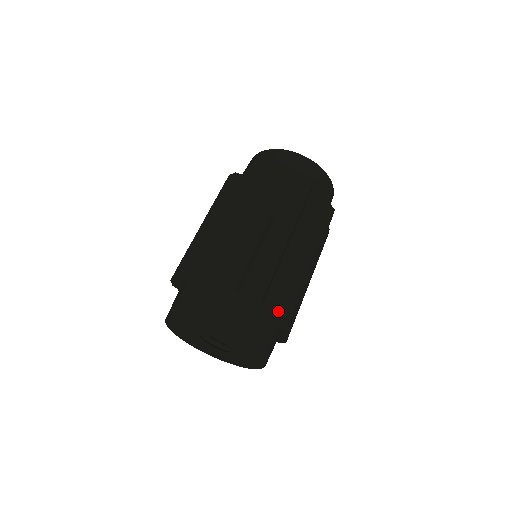
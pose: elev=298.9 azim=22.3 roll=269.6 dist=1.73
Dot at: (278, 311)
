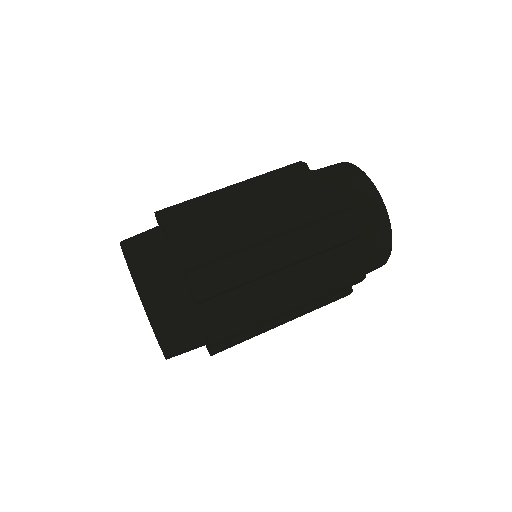
Dot at: (191, 269)
